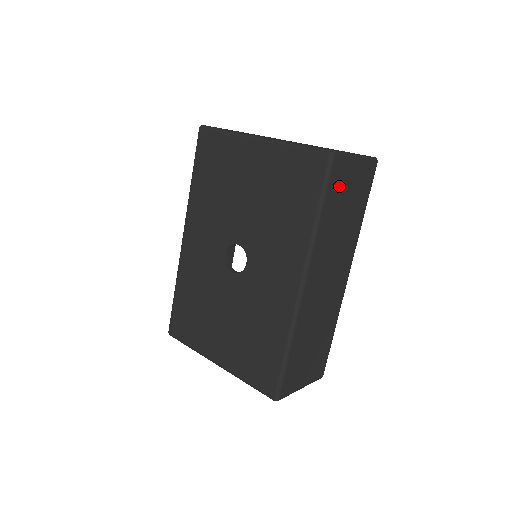
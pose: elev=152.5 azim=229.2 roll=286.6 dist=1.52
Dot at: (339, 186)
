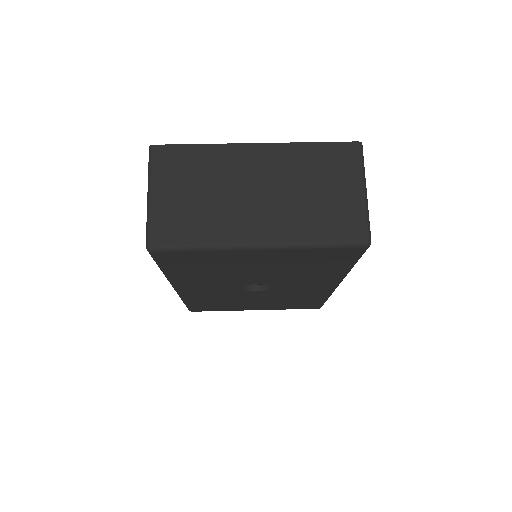
Dot at: occluded
